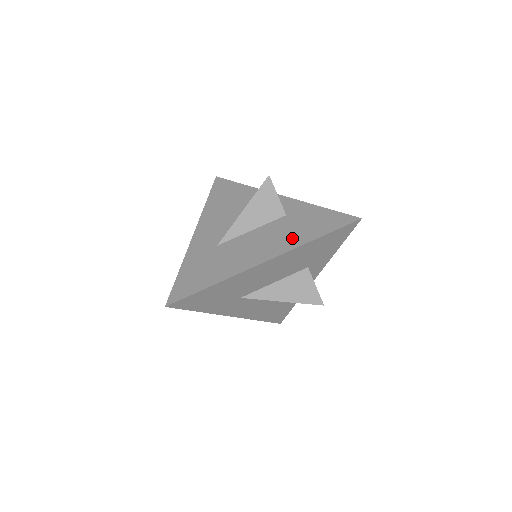
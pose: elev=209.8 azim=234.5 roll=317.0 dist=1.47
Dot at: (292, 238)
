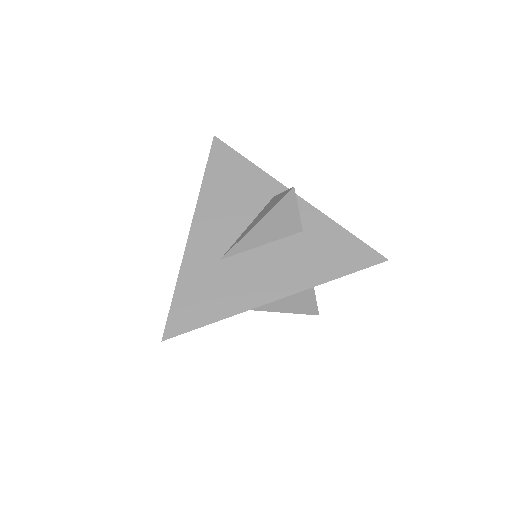
Dot at: (309, 271)
